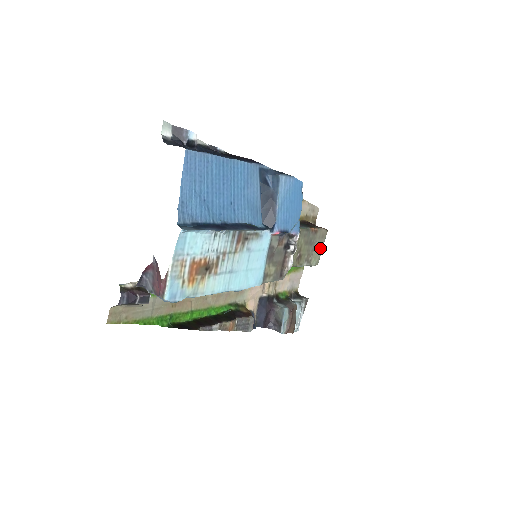
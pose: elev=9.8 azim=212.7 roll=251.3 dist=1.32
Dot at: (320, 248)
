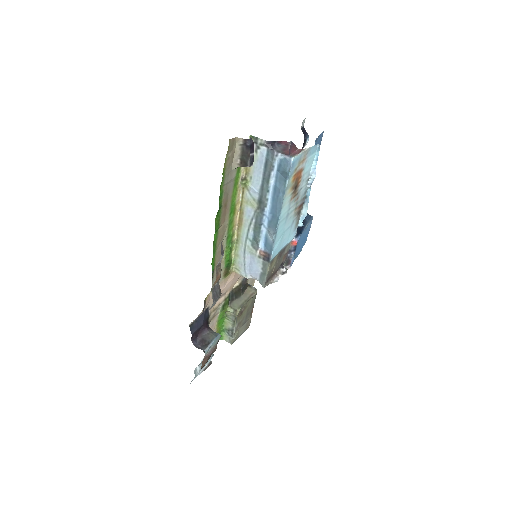
Dot at: (241, 332)
